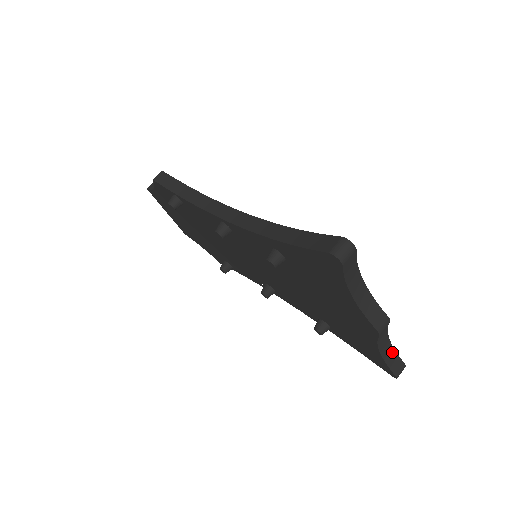
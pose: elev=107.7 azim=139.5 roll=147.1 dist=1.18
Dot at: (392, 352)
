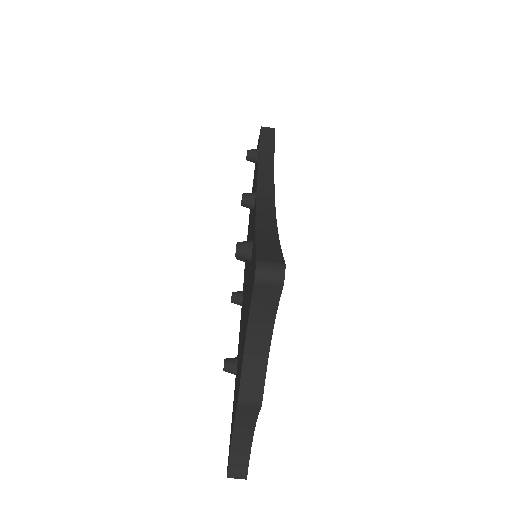
Dot at: (246, 449)
